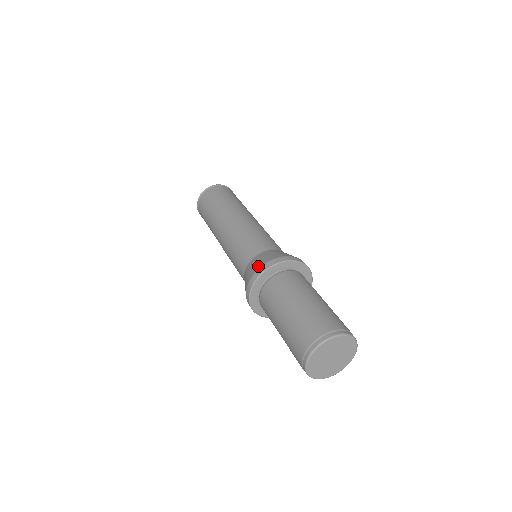
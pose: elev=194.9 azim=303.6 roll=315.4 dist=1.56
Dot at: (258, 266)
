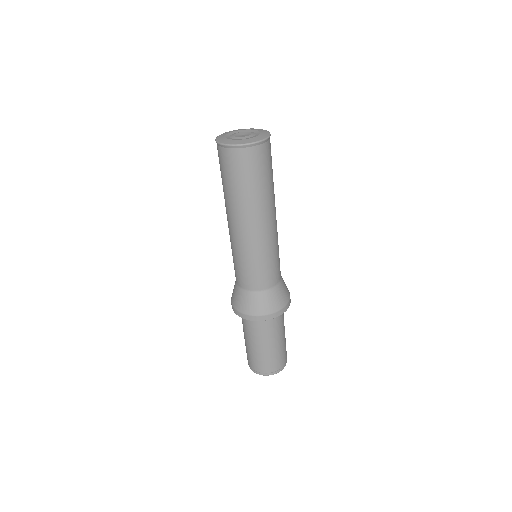
Dot at: (274, 309)
